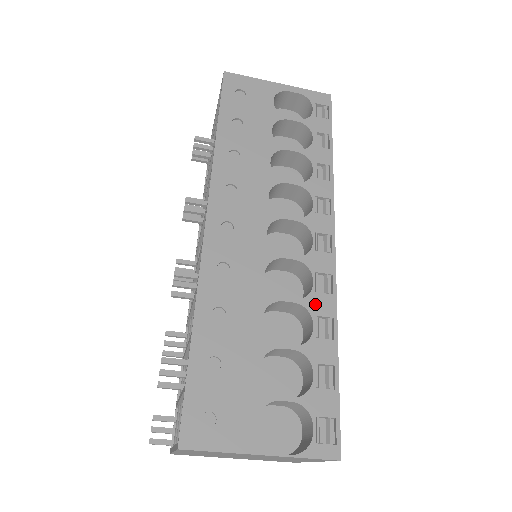
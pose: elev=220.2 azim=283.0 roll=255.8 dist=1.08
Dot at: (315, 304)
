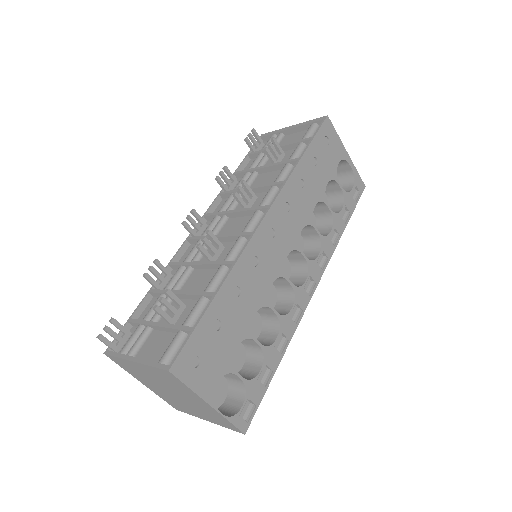
Dot at: (285, 324)
